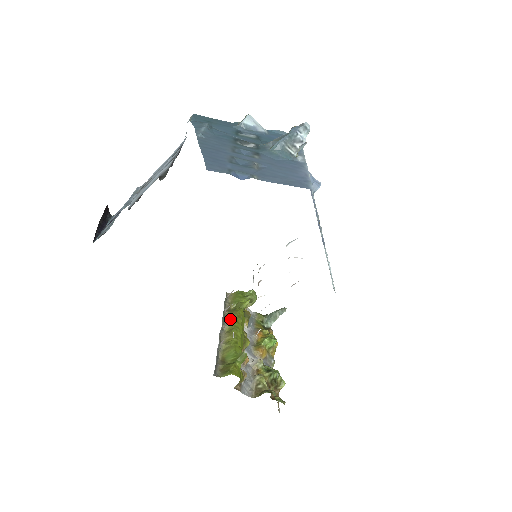
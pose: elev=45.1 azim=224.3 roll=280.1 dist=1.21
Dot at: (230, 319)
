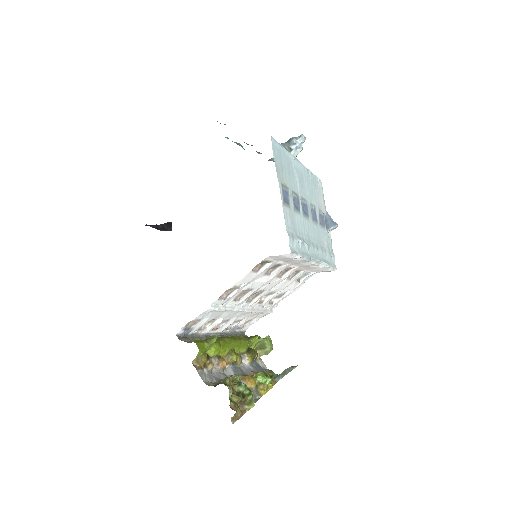
Dot at: occluded
